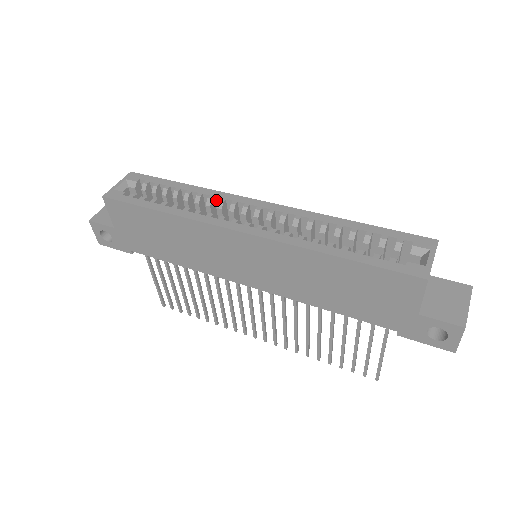
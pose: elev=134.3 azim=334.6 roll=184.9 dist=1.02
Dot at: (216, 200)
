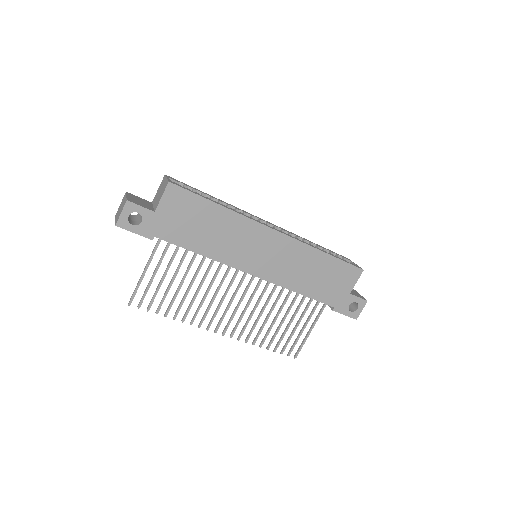
Dot at: occluded
